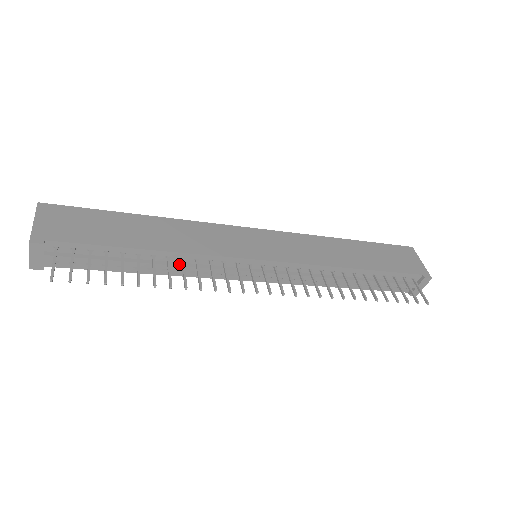
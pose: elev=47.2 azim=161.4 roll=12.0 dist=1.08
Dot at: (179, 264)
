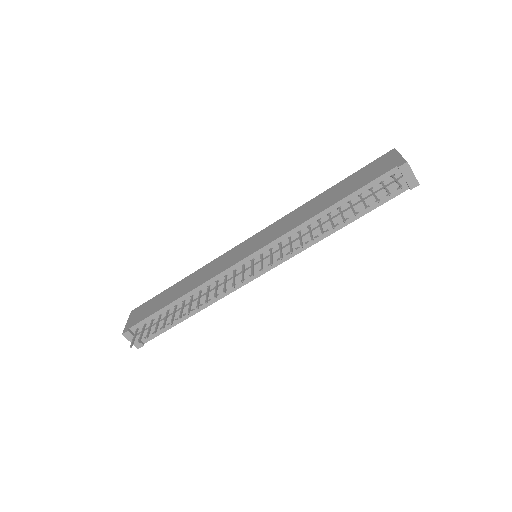
Dot at: (202, 296)
